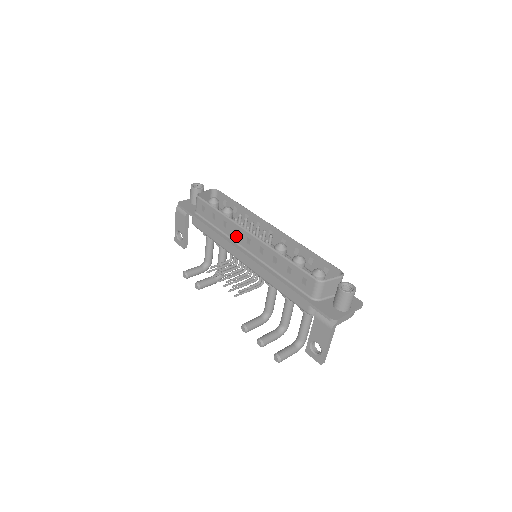
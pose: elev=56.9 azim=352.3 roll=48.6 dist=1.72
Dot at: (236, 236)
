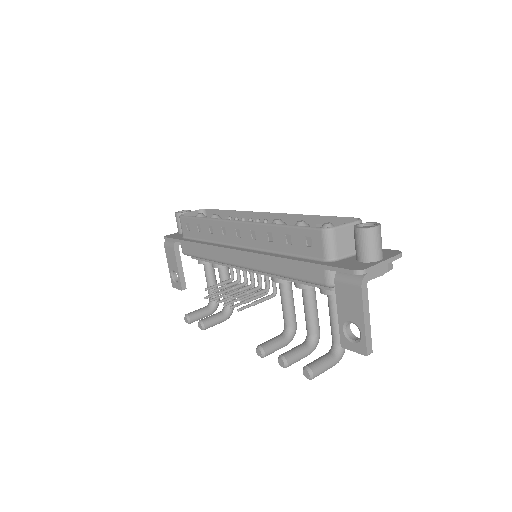
Dot at: (225, 236)
